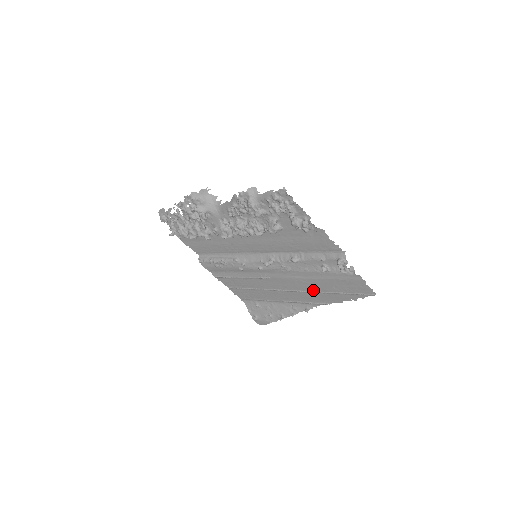
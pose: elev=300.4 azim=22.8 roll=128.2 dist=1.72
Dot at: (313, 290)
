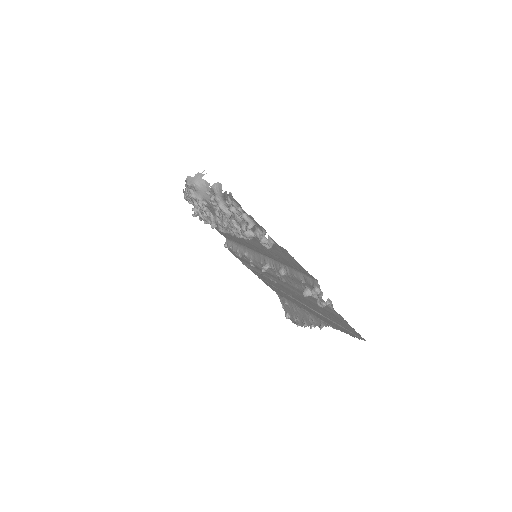
Dot at: (314, 309)
